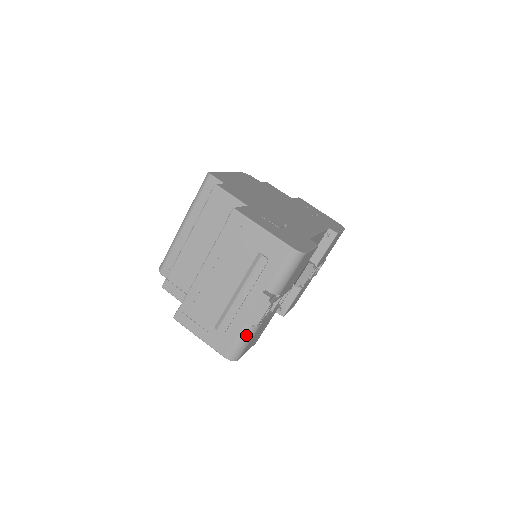
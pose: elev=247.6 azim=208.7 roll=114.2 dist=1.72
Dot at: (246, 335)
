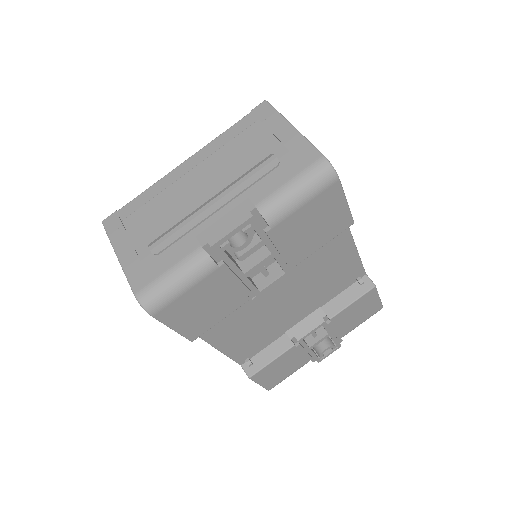
Dot at: (187, 268)
